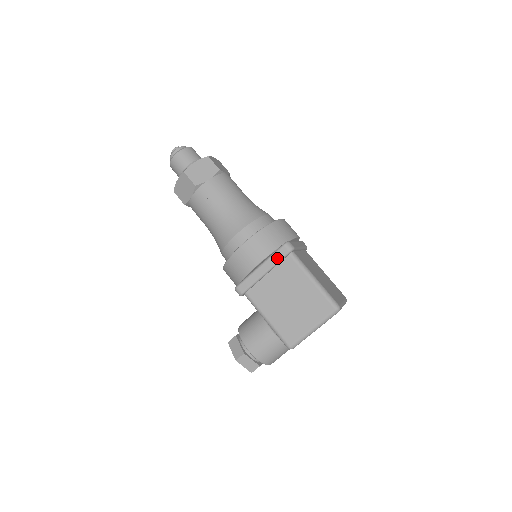
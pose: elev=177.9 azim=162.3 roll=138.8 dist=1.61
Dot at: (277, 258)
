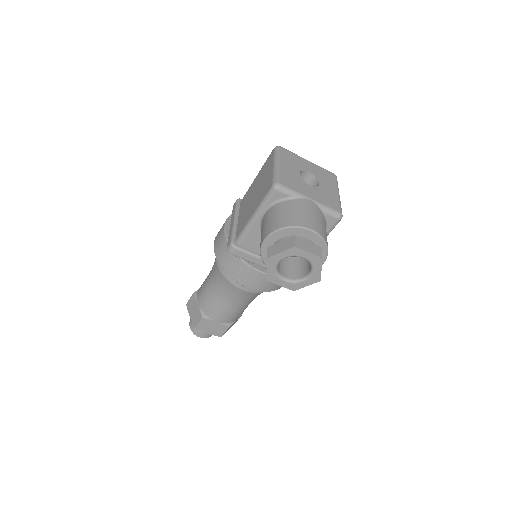
Dot at: (234, 210)
